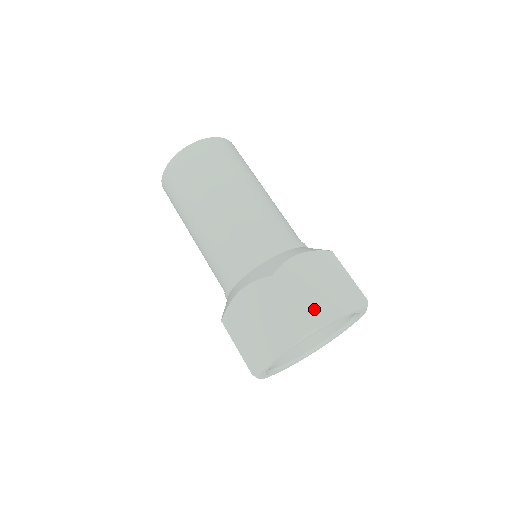
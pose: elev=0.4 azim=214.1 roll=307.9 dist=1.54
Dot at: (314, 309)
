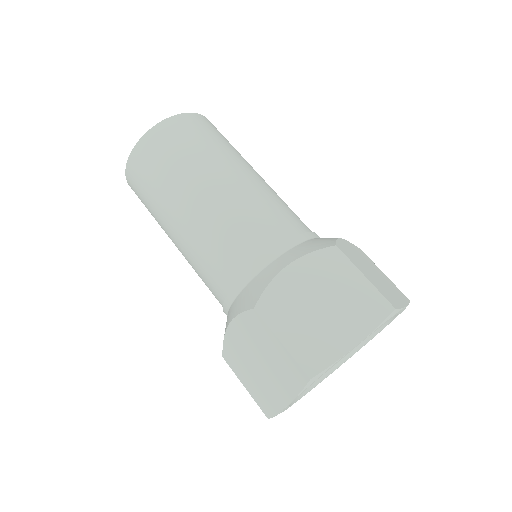
Dot at: (385, 290)
